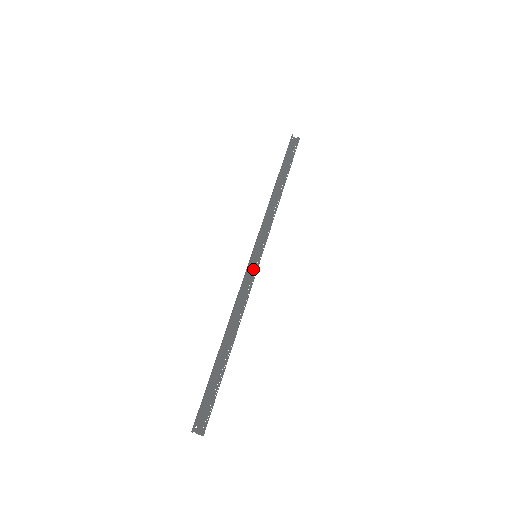
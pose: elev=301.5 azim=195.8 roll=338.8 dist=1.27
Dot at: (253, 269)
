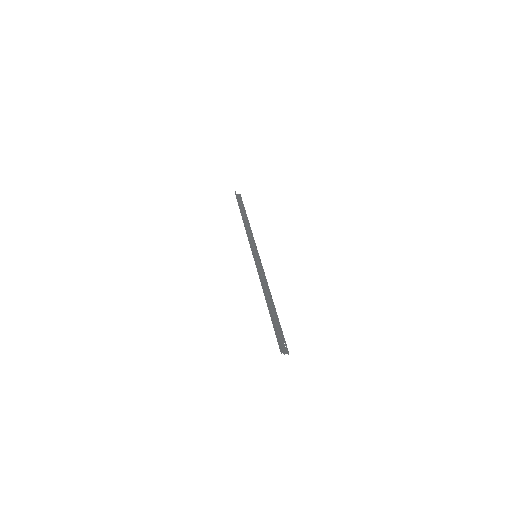
Dot at: (259, 263)
